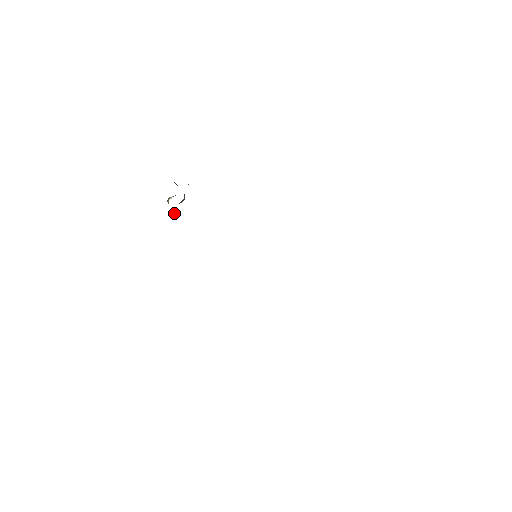
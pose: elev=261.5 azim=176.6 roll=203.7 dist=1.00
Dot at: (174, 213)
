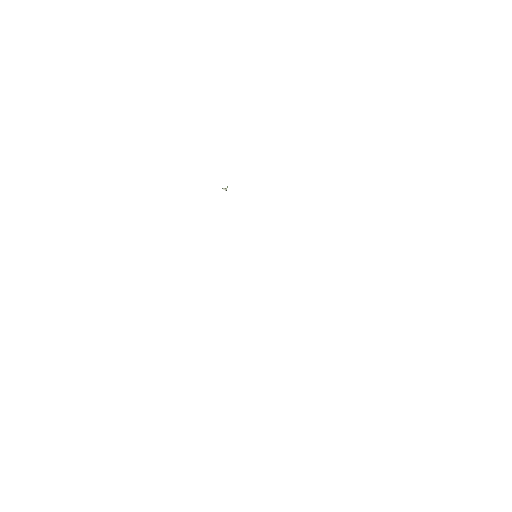
Dot at: occluded
